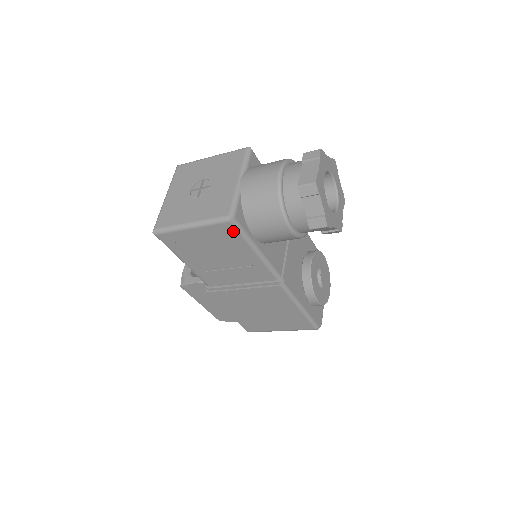
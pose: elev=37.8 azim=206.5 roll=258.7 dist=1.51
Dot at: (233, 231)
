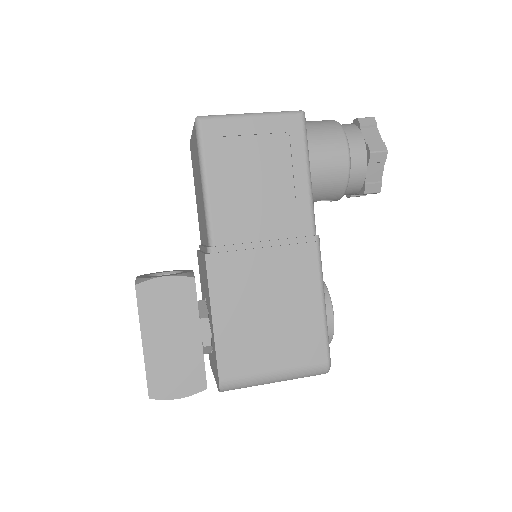
Dot at: (299, 130)
